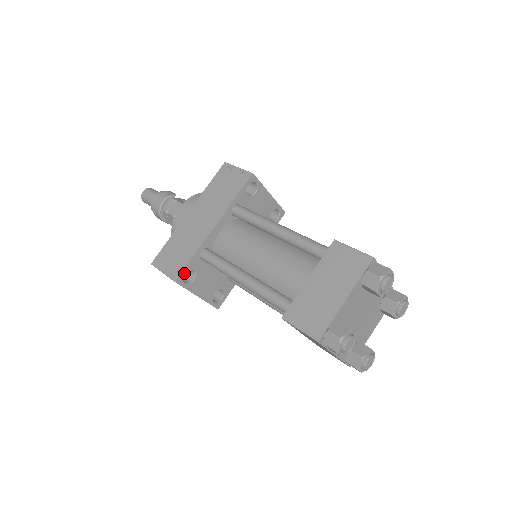
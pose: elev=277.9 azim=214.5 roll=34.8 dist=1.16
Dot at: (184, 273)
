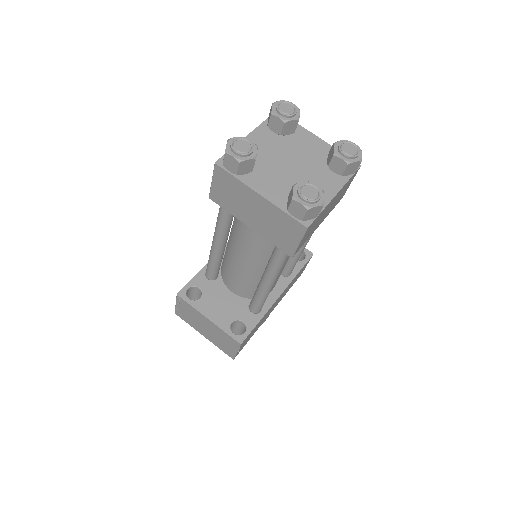
Dot at: (187, 288)
